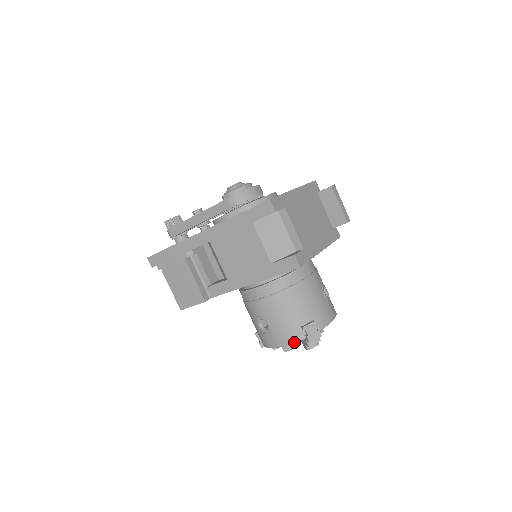
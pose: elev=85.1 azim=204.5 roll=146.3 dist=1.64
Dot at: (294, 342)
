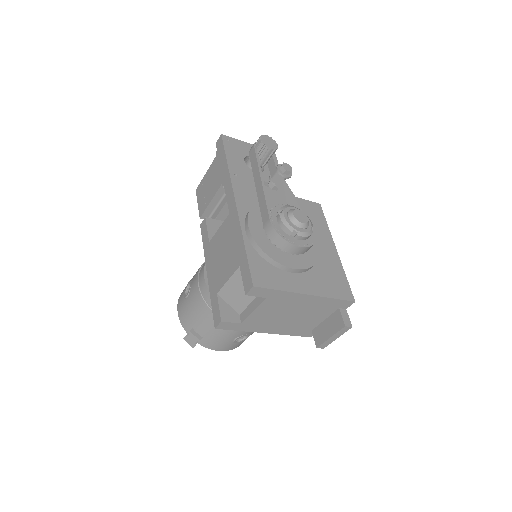
Dot at: (181, 323)
